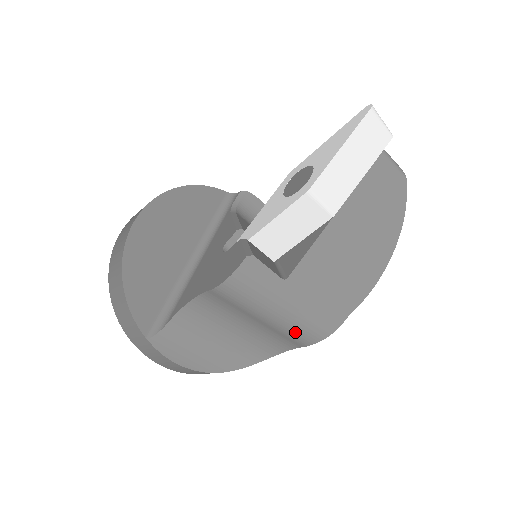
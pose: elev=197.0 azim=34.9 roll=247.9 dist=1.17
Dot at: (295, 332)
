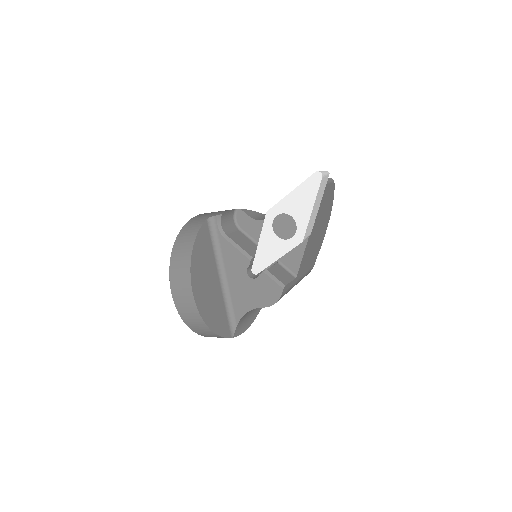
Dot at: occluded
